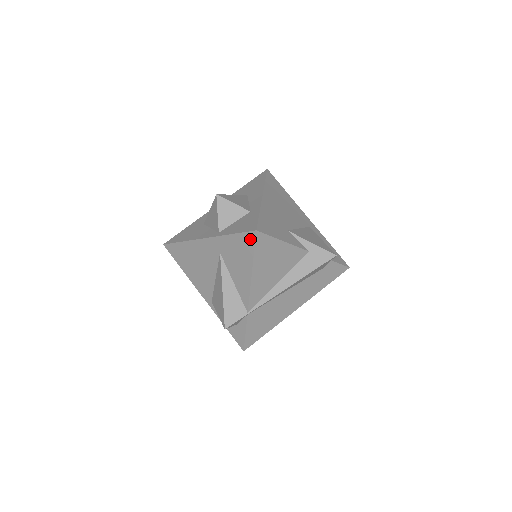
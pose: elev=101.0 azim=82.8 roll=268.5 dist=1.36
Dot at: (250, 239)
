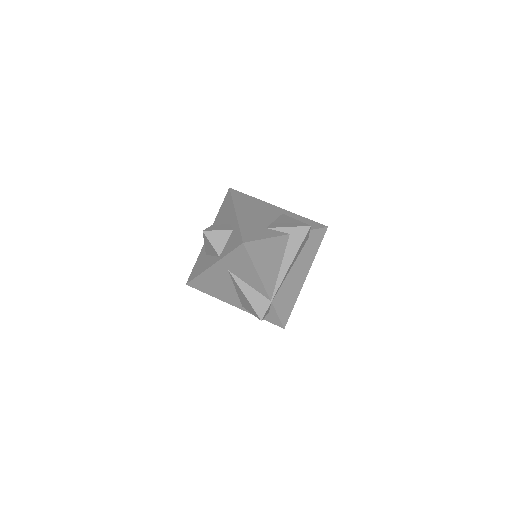
Dot at: (242, 251)
